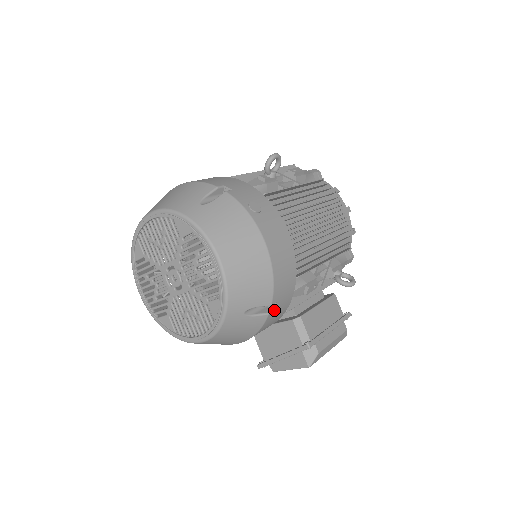
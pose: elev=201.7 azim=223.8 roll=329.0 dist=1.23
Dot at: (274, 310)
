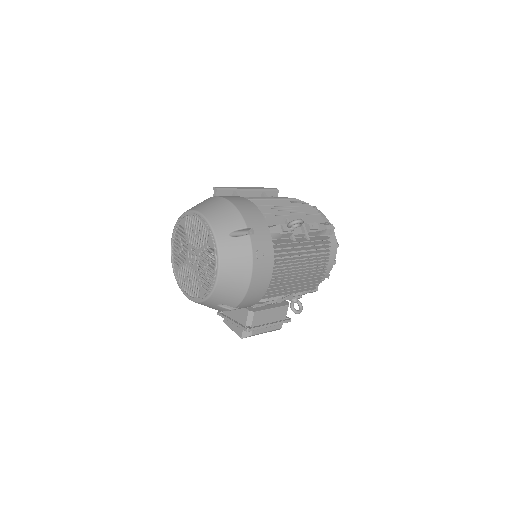
Dot at: occluded
